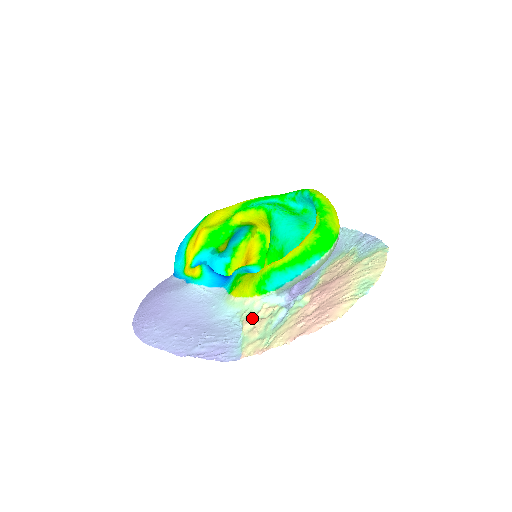
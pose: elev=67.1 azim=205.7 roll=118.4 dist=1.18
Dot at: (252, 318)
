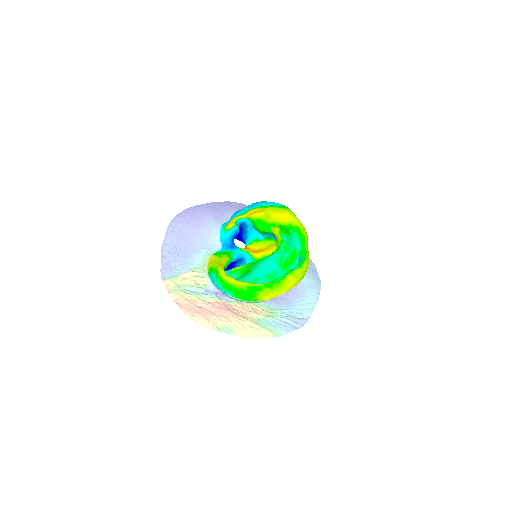
Dot at: (194, 275)
